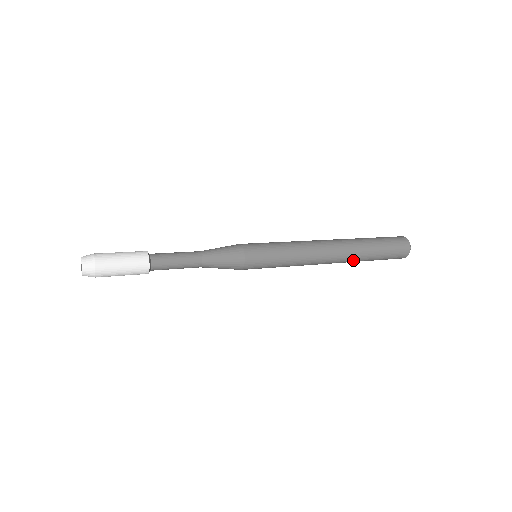
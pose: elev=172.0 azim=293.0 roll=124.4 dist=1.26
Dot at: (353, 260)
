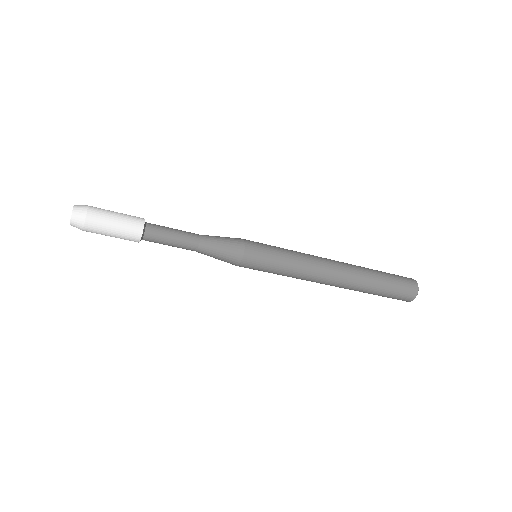
Dot at: (361, 277)
